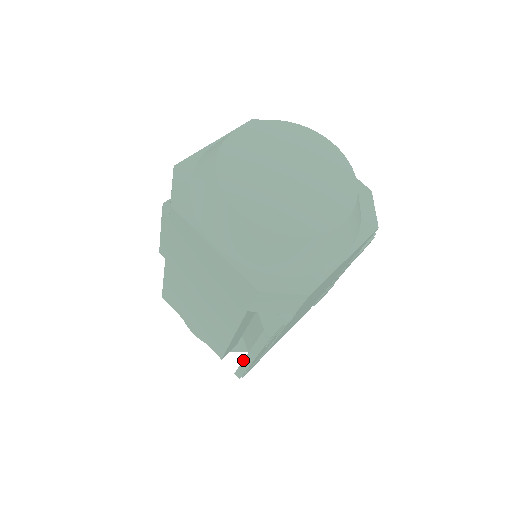
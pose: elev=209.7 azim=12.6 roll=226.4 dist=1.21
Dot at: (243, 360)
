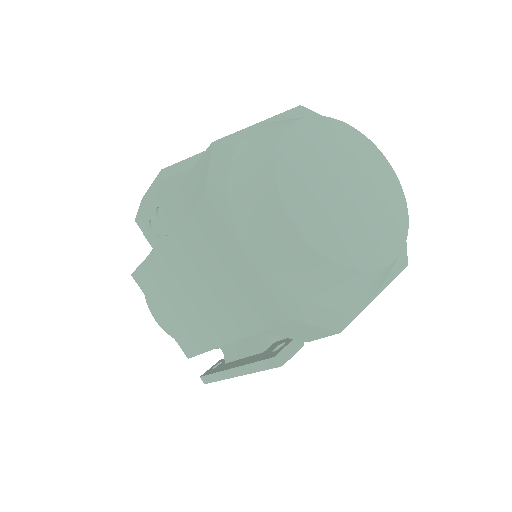
Dot at: (222, 371)
